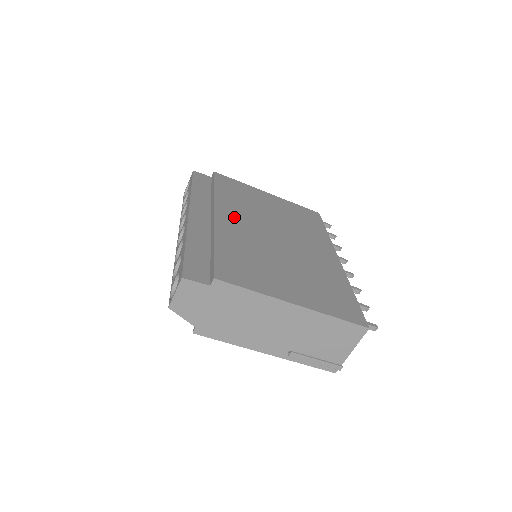
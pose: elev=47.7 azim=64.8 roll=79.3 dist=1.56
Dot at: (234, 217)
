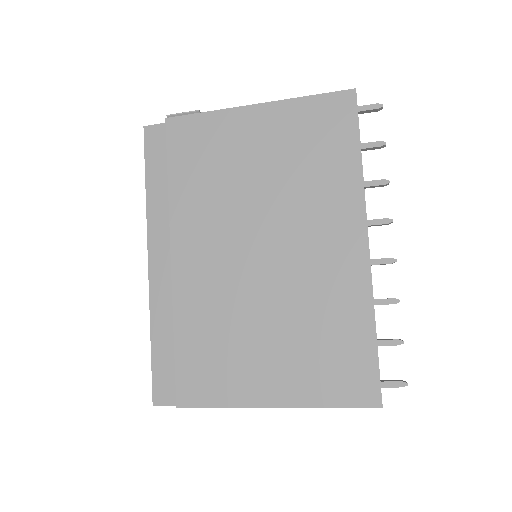
Dot at: (197, 245)
